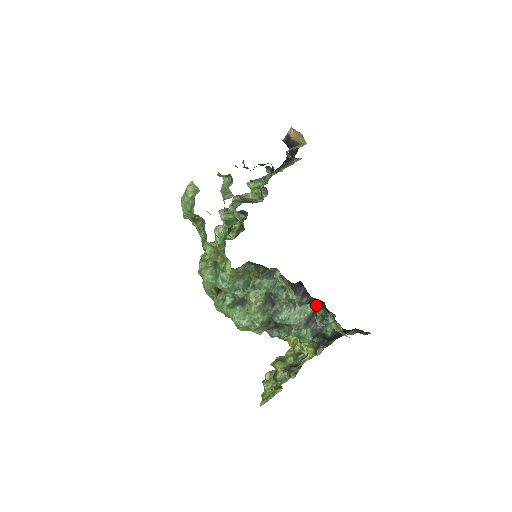
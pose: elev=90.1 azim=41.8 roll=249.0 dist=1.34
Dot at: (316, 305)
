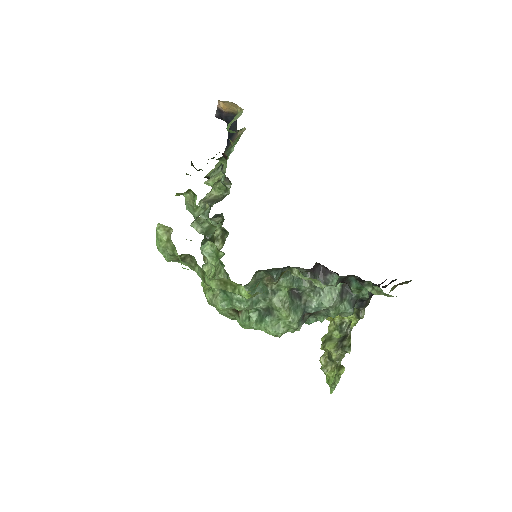
Dot at: (346, 280)
